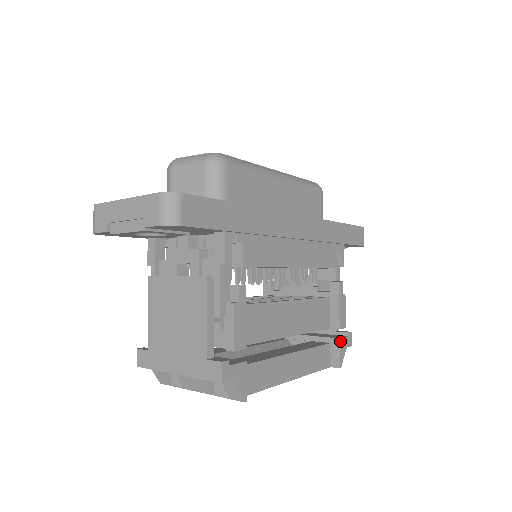
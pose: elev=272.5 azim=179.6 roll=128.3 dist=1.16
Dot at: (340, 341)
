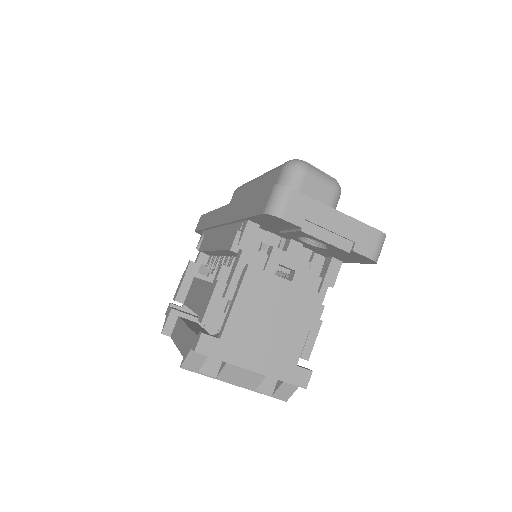
Dot at: occluded
